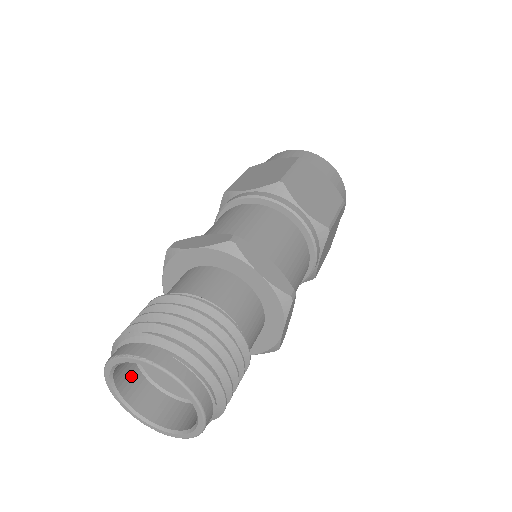
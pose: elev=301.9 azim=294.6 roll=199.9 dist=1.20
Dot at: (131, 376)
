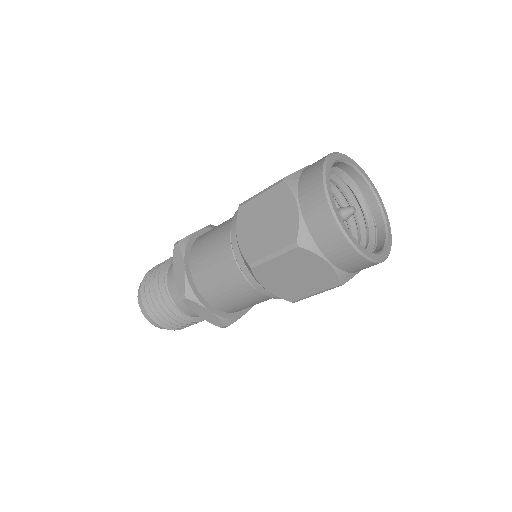
Dot at: occluded
